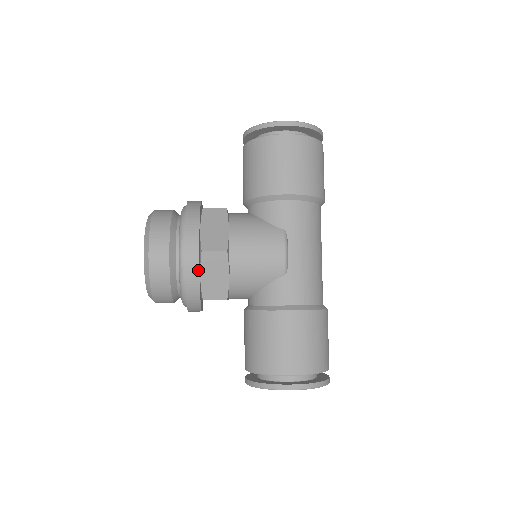
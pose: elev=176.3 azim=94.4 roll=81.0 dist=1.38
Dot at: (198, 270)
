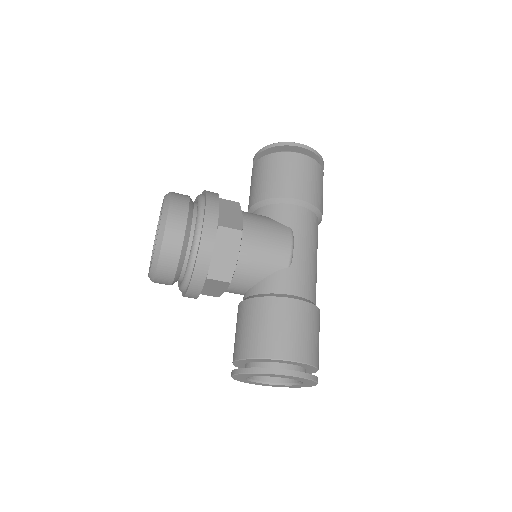
Dot at: (214, 241)
